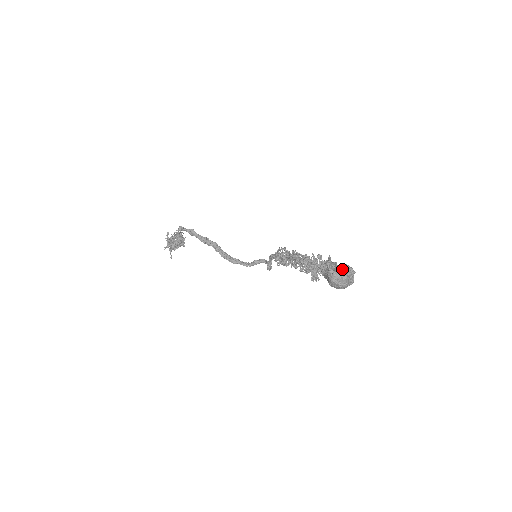
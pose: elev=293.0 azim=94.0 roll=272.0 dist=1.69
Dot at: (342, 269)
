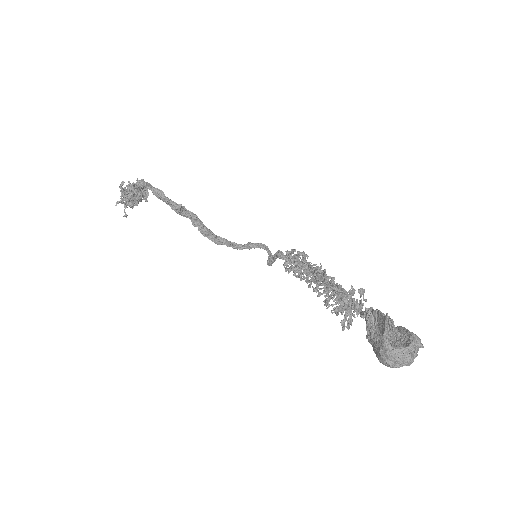
Dot at: (407, 347)
